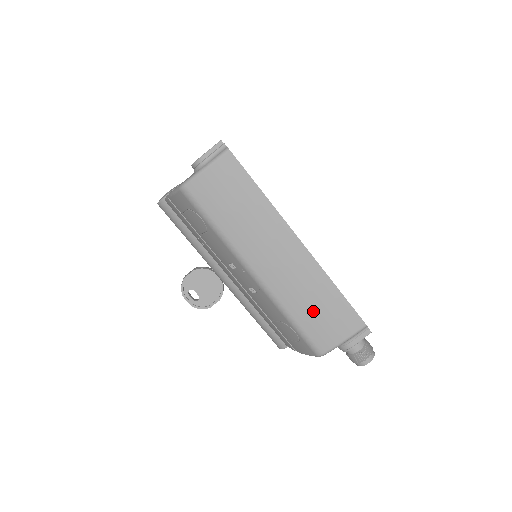
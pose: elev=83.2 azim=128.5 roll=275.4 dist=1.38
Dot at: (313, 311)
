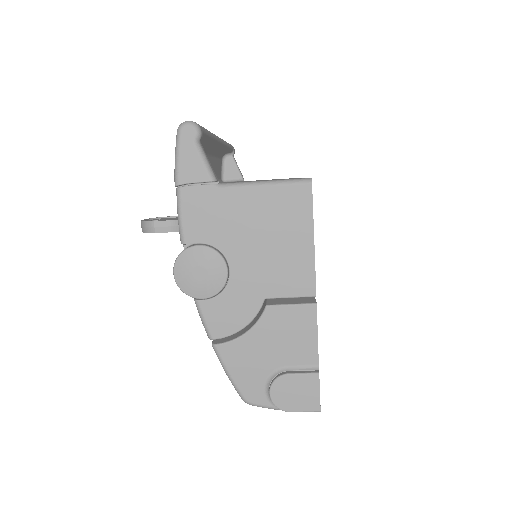
Dot at: occluded
